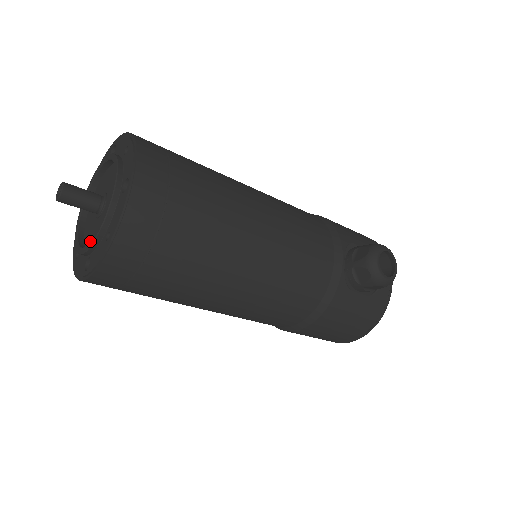
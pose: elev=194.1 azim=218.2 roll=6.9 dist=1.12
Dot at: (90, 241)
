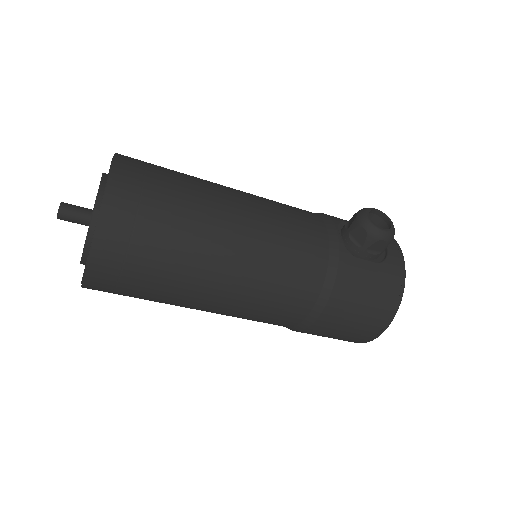
Dot at: (86, 237)
